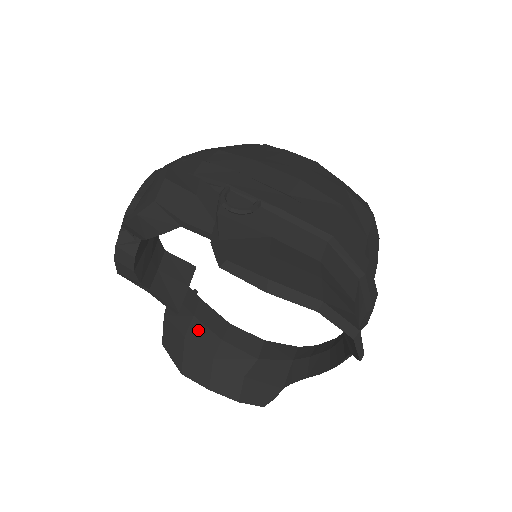
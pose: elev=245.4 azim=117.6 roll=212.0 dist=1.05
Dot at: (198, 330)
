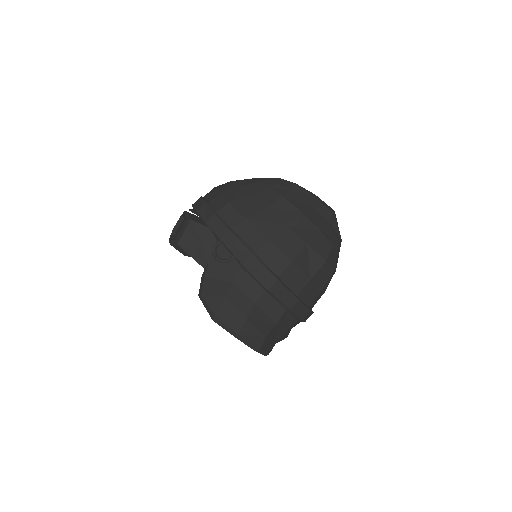
Dot at: occluded
